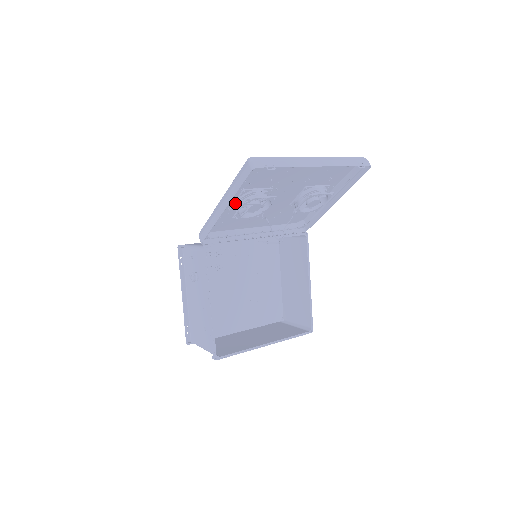
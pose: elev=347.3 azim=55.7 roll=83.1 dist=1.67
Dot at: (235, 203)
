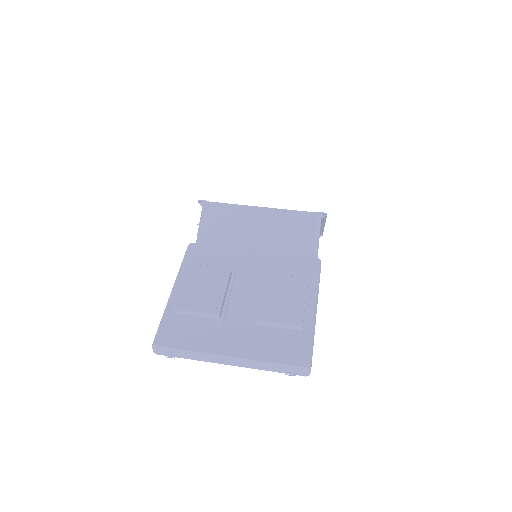
Dot at: occluded
